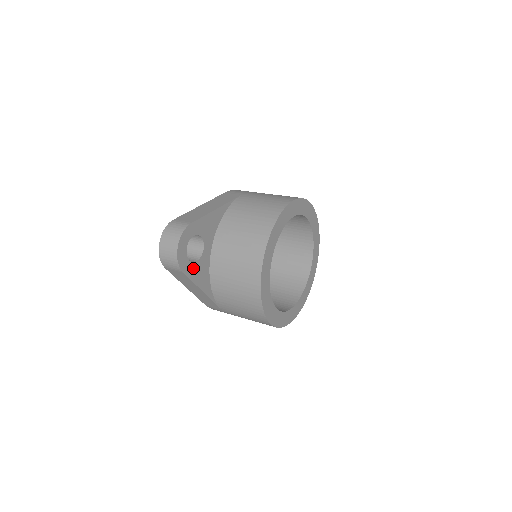
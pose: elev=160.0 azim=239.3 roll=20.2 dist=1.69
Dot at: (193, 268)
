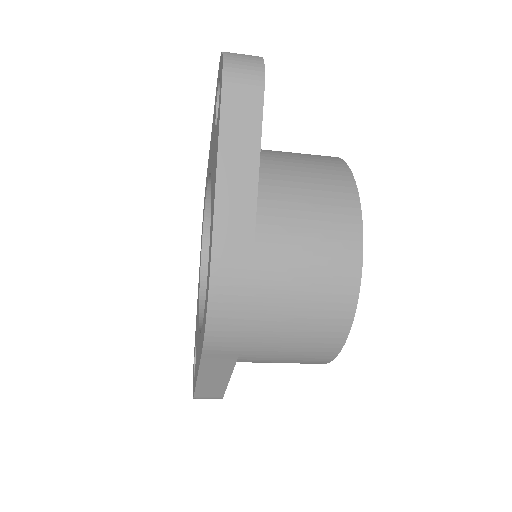
Dot at: occluded
